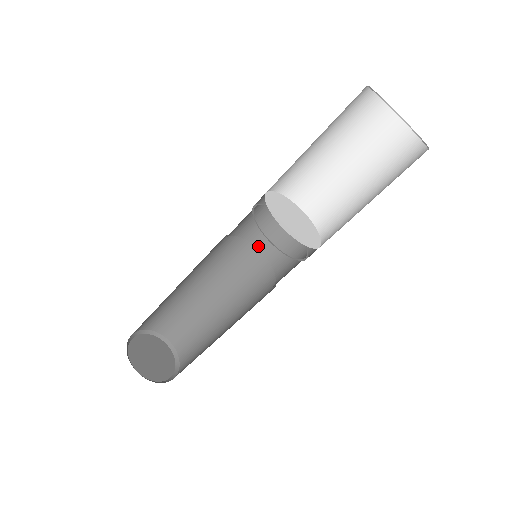
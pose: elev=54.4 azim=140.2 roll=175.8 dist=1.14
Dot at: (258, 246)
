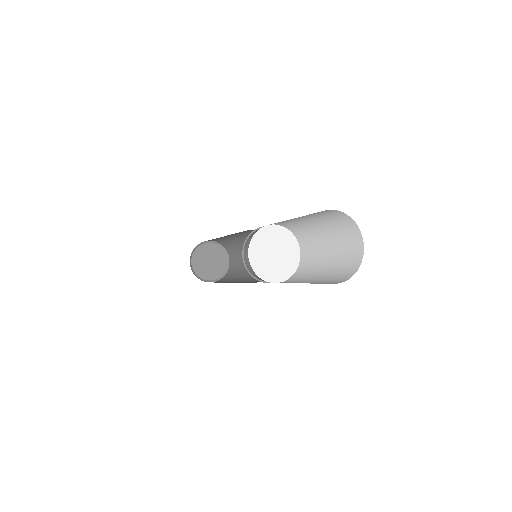
Dot at: occluded
